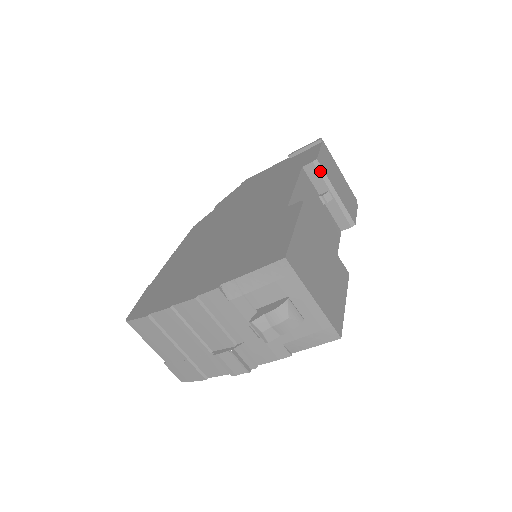
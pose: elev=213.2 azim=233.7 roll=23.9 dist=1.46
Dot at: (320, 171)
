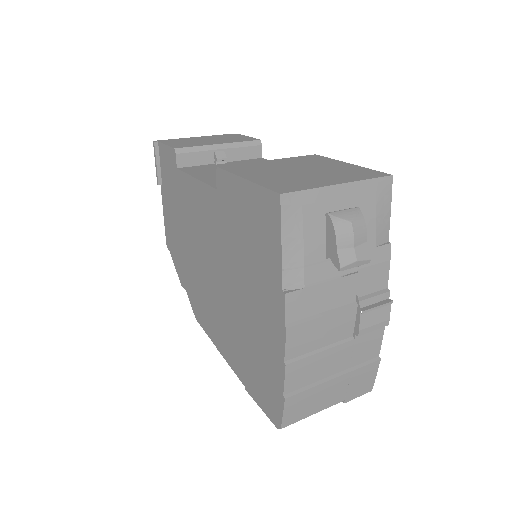
Dot at: (189, 151)
